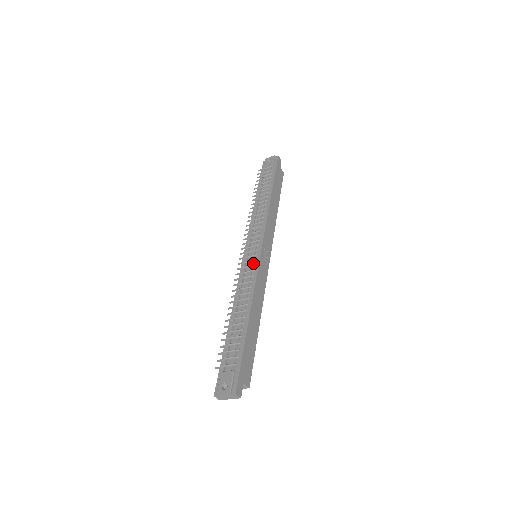
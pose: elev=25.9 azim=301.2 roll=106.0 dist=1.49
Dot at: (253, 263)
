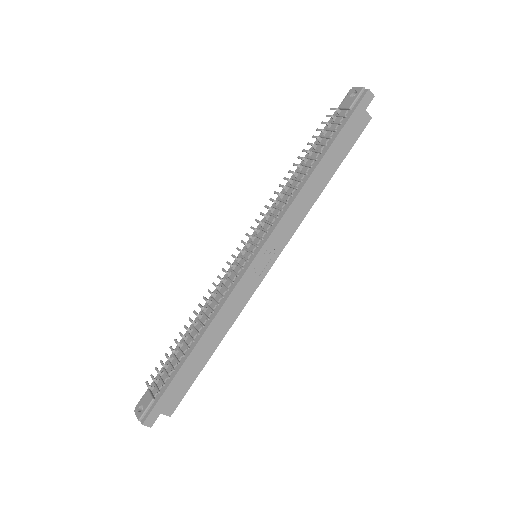
Dot at: (238, 271)
